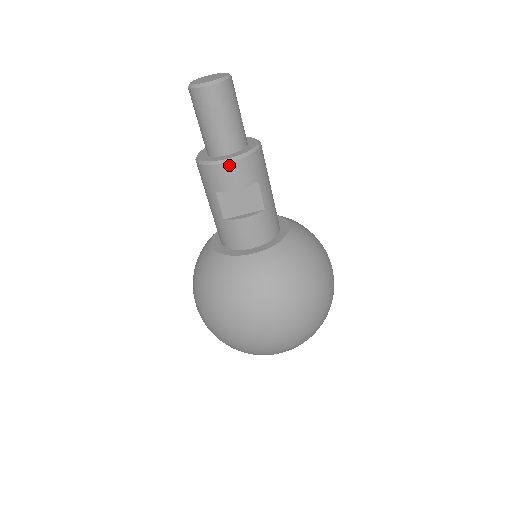
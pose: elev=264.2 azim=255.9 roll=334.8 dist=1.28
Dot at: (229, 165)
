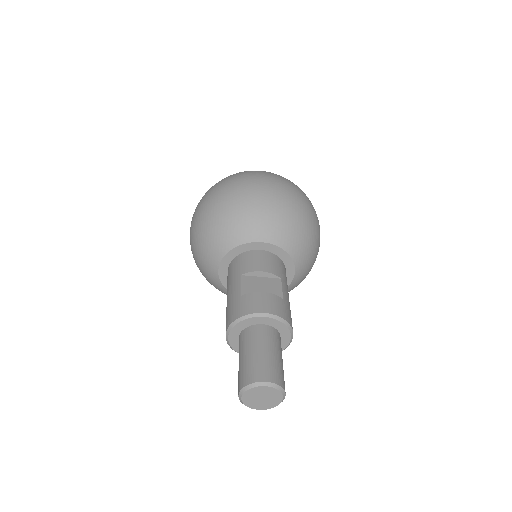
Dot at: occluded
